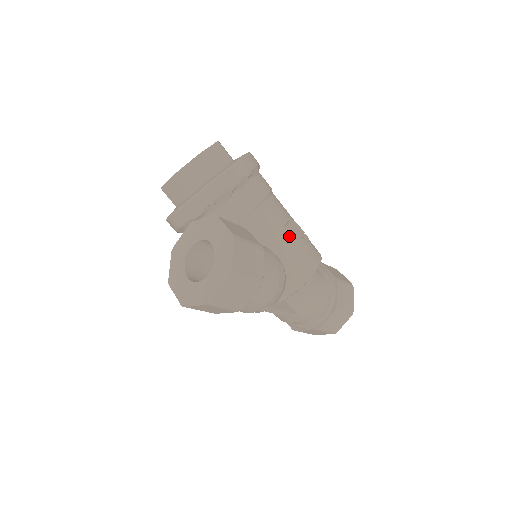
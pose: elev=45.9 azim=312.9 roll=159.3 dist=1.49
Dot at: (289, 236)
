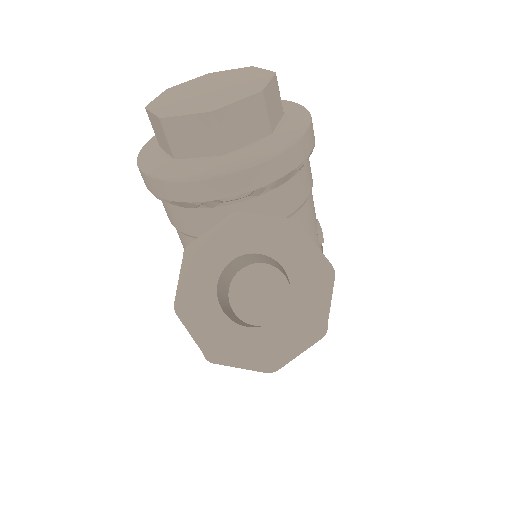
Dot at: (318, 245)
